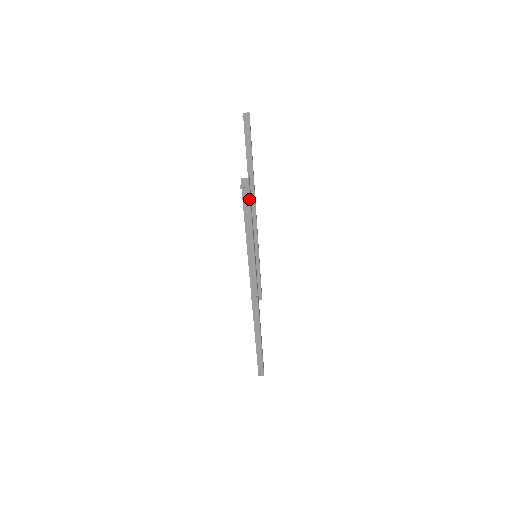
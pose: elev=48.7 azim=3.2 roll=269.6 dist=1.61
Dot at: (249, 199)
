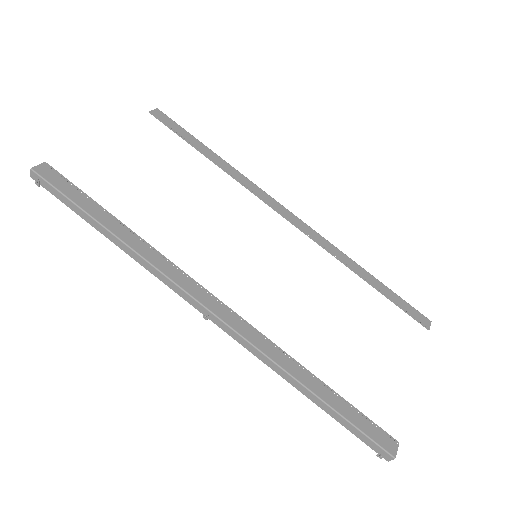
Dot at: (56, 190)
